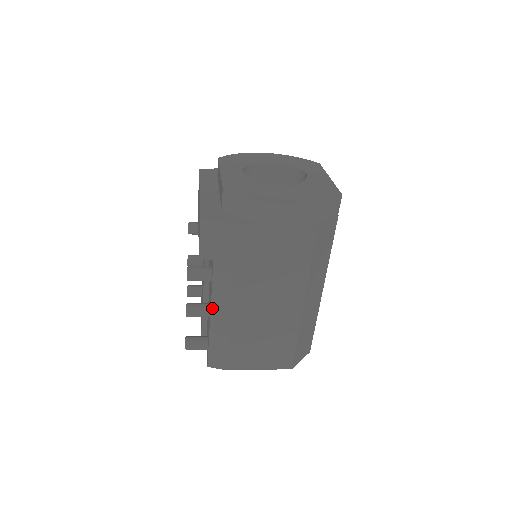
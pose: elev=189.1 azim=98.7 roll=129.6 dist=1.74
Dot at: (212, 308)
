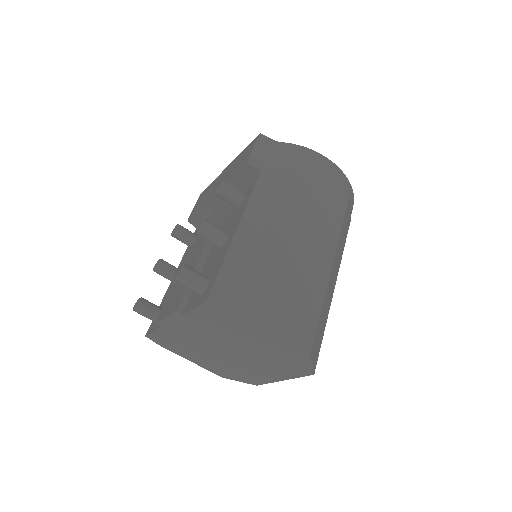
Dot at: (243, 218)
